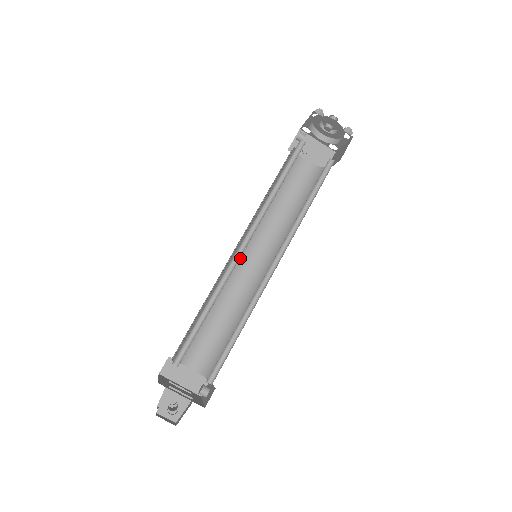
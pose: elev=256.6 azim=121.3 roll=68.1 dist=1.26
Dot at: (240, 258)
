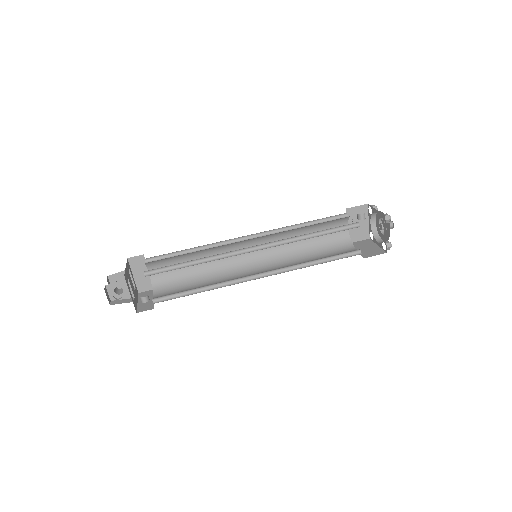
Dot at: (246, 243)
